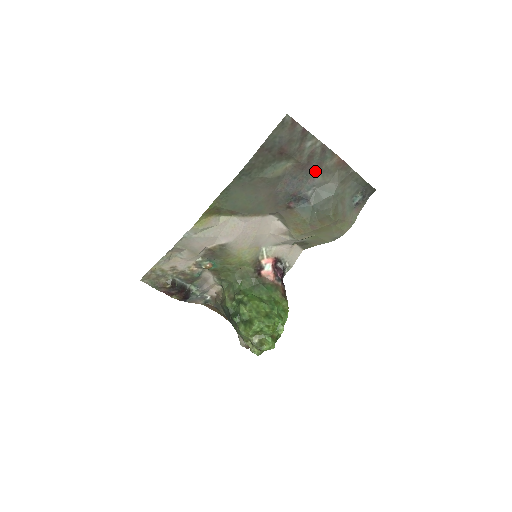
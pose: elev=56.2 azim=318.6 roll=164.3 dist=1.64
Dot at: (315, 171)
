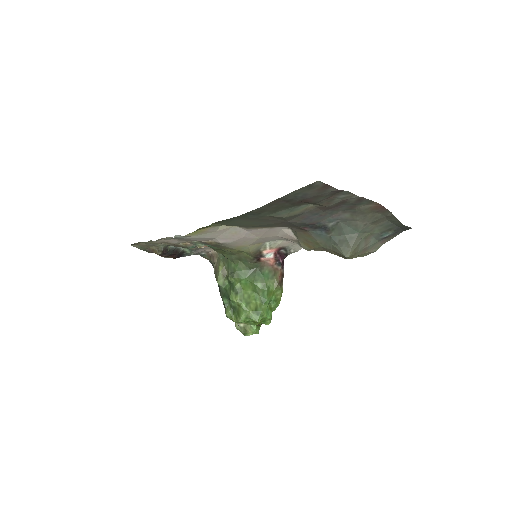
Dot at: (344, 209)
